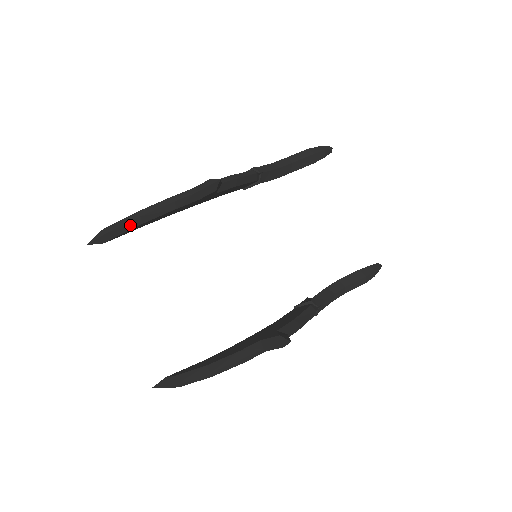
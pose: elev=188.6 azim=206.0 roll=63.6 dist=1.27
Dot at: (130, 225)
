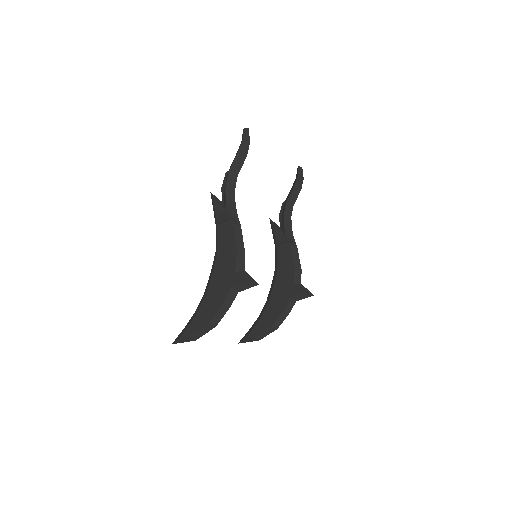
Dot at: (208, 330)
